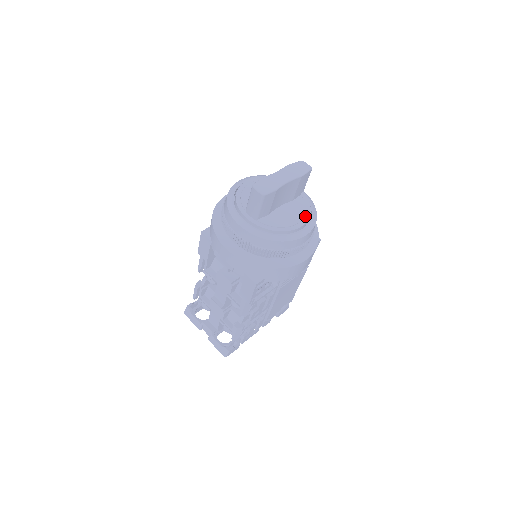
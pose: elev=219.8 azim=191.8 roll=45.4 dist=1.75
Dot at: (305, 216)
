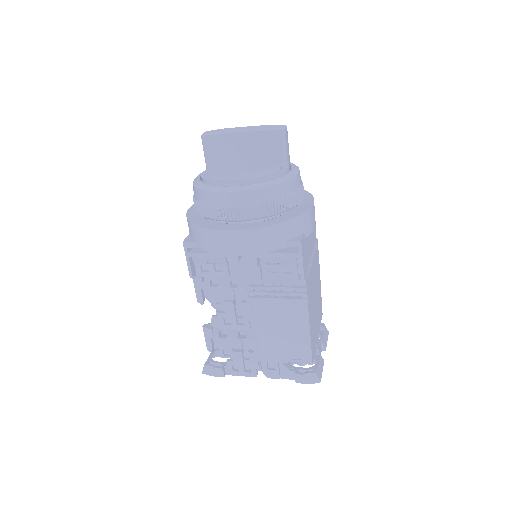
Dot at: (251, 179)
